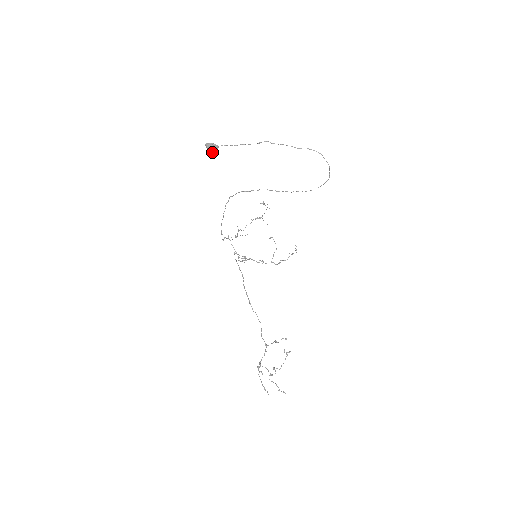
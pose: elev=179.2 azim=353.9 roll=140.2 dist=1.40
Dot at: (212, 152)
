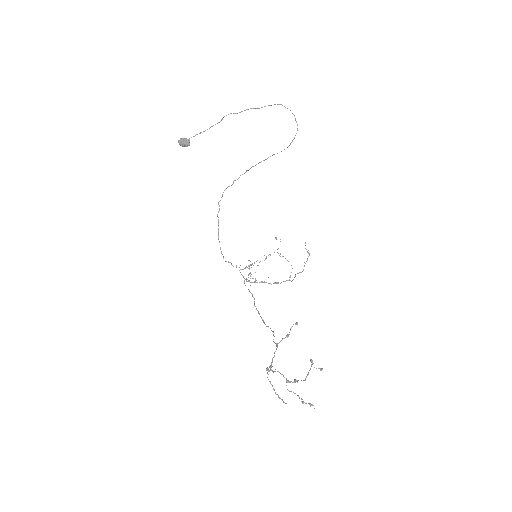
Dot at: (184, 146)
